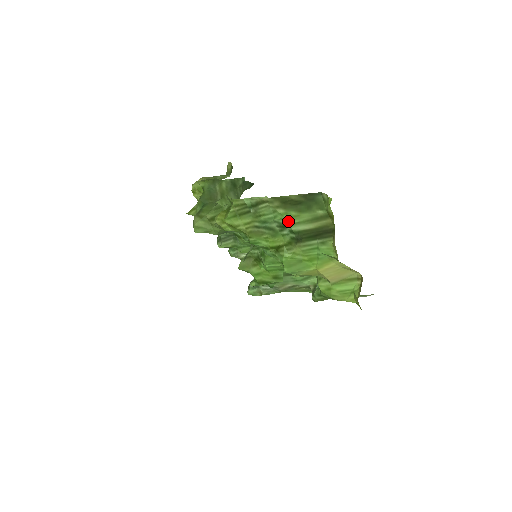
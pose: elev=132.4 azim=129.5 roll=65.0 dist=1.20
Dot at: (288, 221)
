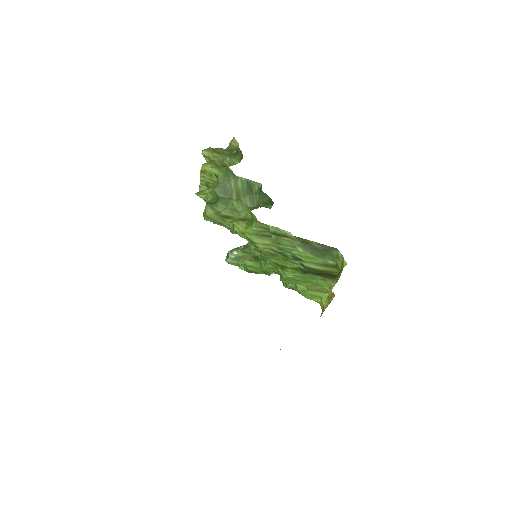
Dot at: (303, 258)
